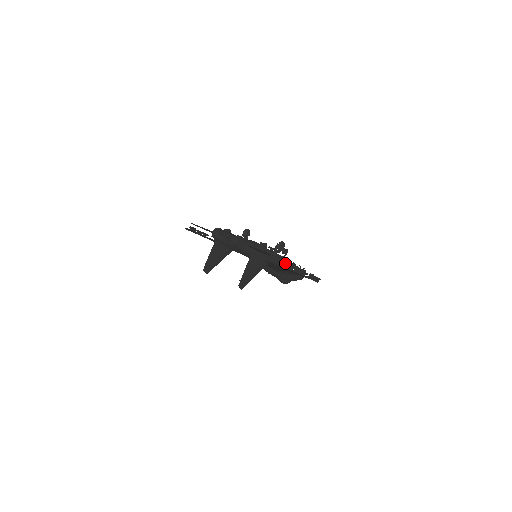
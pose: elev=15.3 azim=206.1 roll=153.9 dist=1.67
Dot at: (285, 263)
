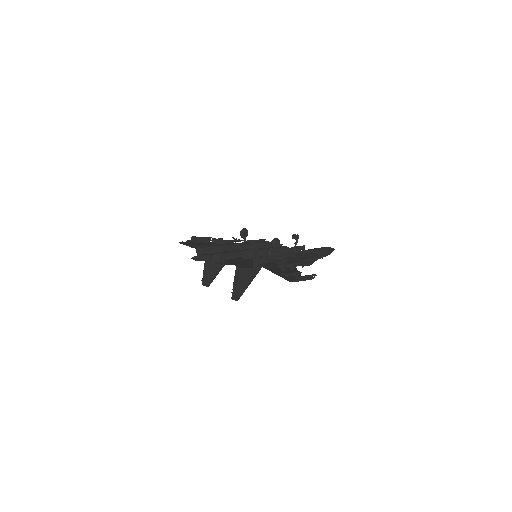
Dot at: (302, 246)
